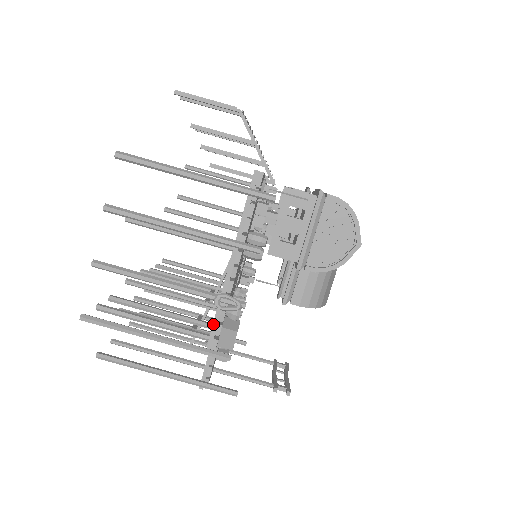
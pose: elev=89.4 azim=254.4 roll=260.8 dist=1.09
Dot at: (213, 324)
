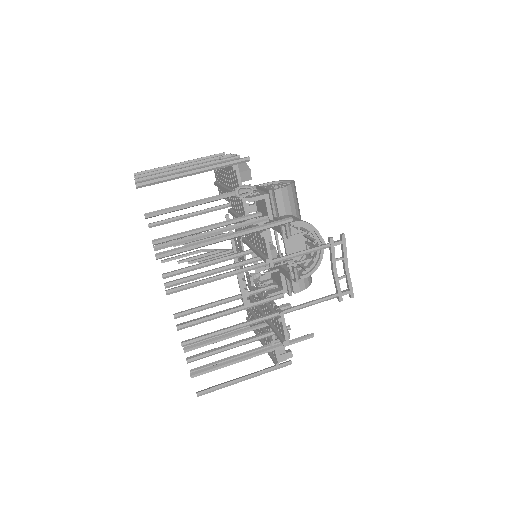
Dot at: occluded
